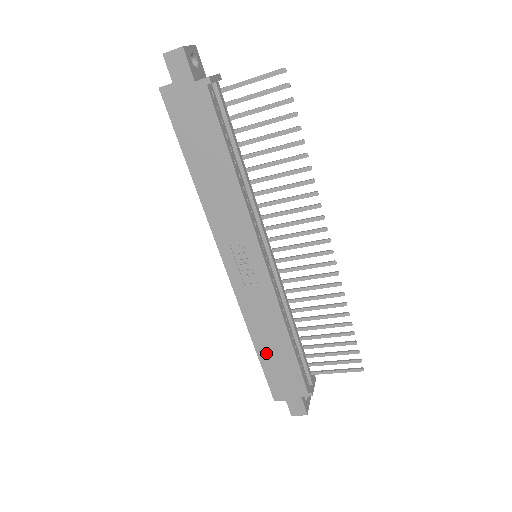
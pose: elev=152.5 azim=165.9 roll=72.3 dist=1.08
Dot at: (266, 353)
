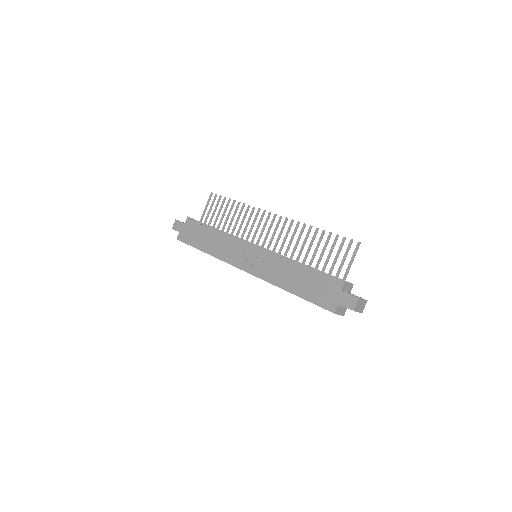
Dot at: (298, 288)
